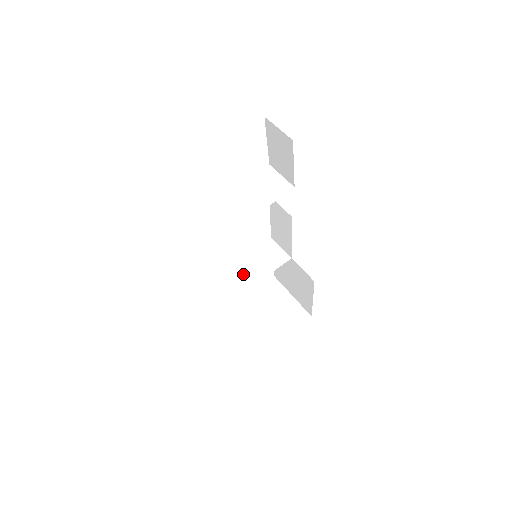
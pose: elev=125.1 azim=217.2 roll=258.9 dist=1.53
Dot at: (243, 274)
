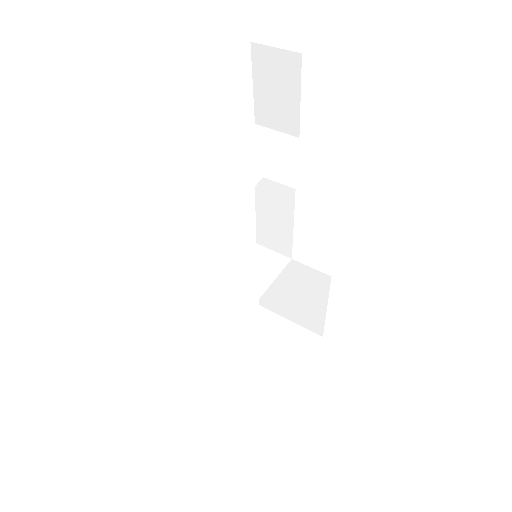
Dot at: (239, 291)
